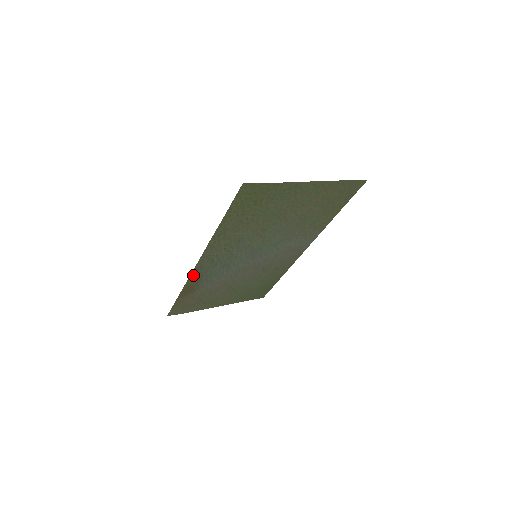
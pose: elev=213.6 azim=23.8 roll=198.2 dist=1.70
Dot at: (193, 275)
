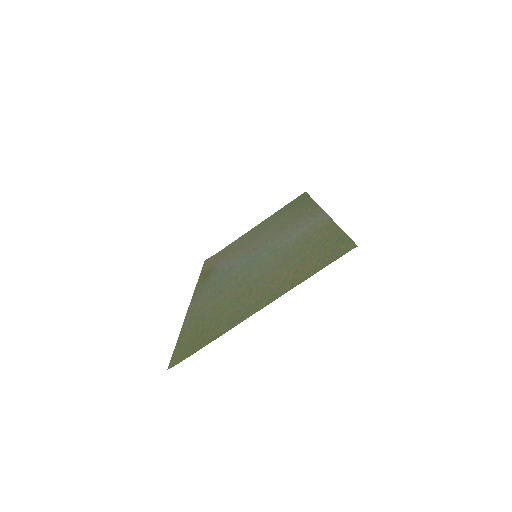
Dot at: (198, 287)
